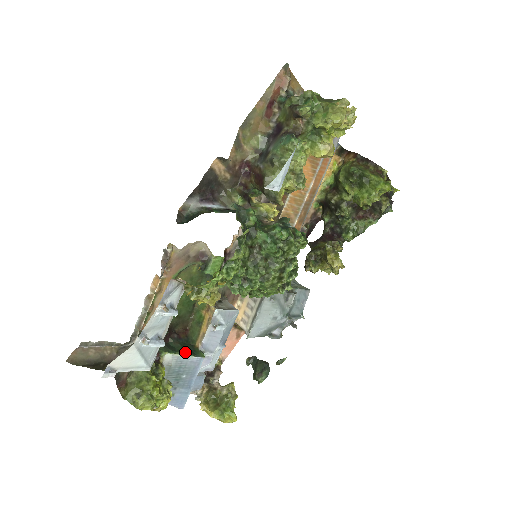
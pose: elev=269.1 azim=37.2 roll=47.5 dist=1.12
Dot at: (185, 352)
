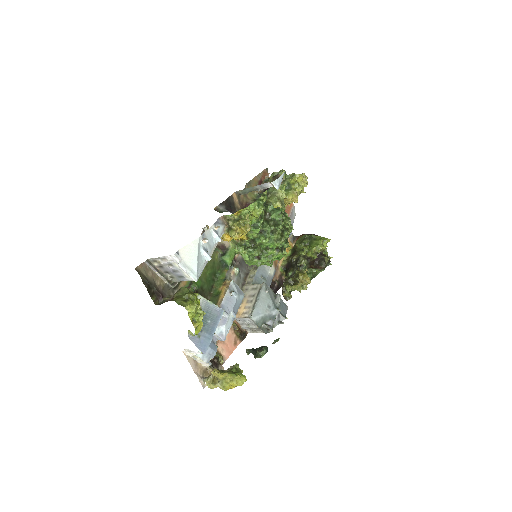
Dot at: (211, 301)
